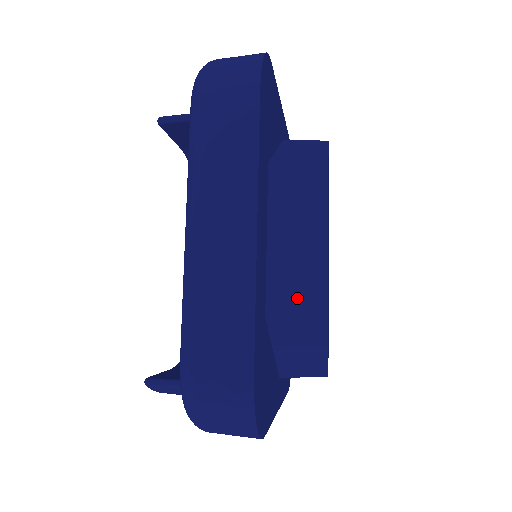
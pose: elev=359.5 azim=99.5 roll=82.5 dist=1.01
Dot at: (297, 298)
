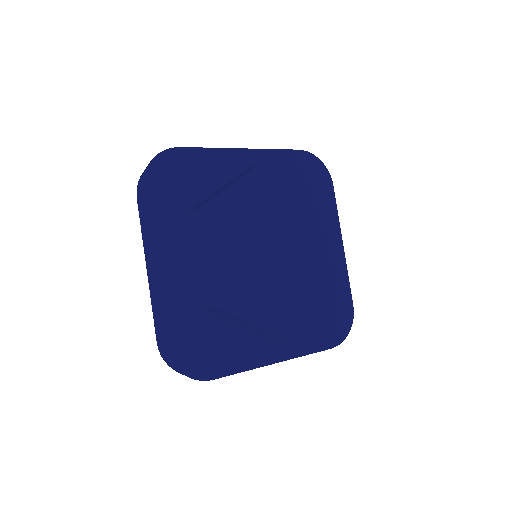
Dot at: (203, 297)
